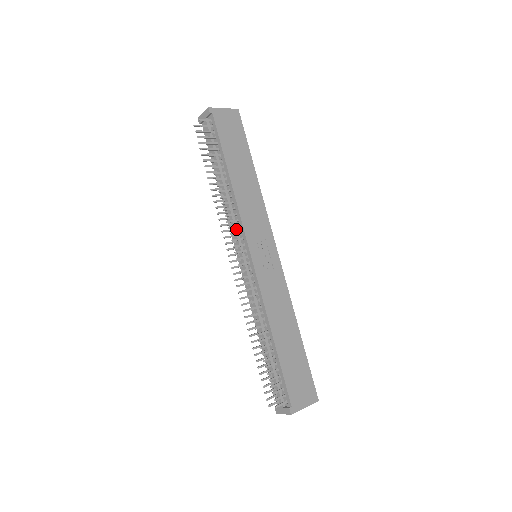
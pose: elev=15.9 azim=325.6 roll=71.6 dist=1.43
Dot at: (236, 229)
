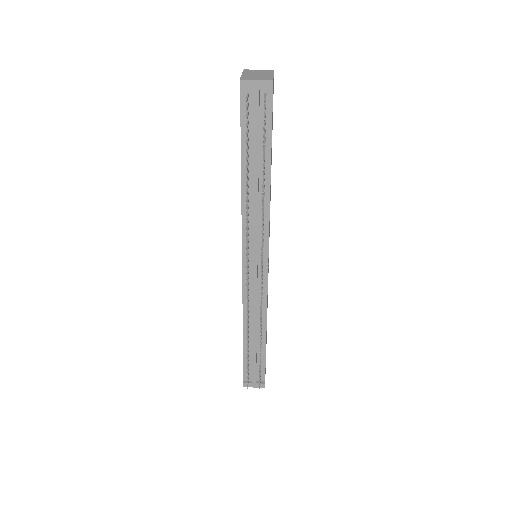
Dot at: (258, 237)
